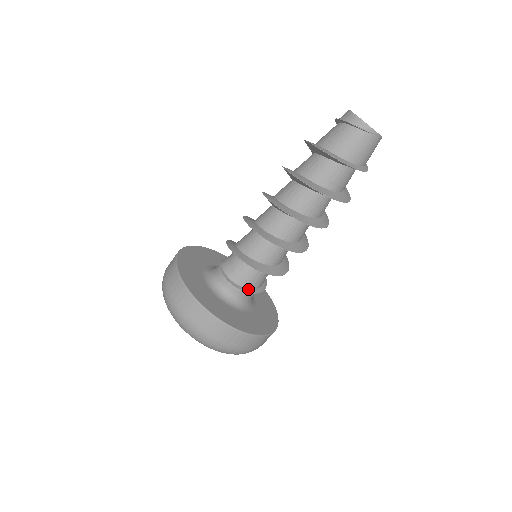
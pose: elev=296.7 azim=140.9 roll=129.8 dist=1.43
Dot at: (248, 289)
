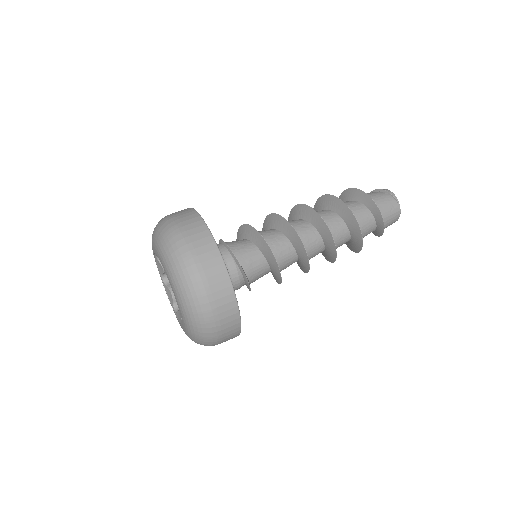
Dot at: (237, 259)
